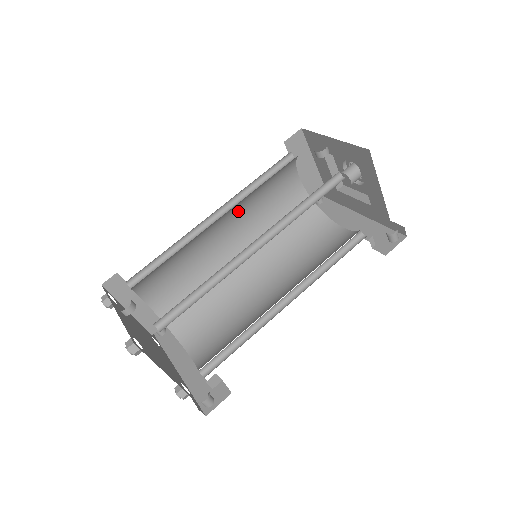
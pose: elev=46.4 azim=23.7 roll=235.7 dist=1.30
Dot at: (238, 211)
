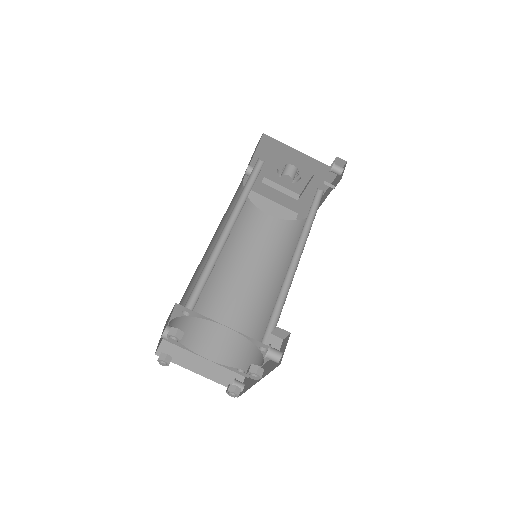
Dot at: (232, 252)
